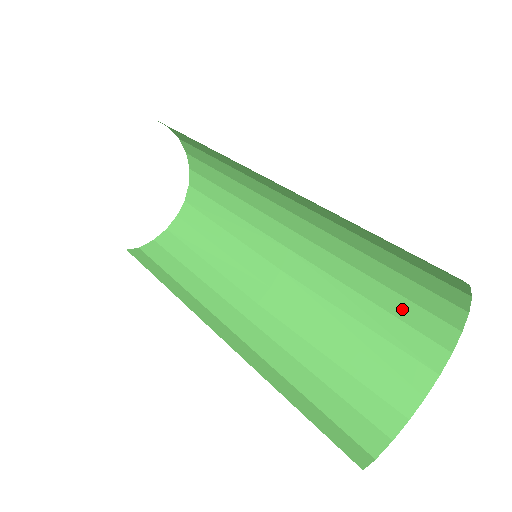
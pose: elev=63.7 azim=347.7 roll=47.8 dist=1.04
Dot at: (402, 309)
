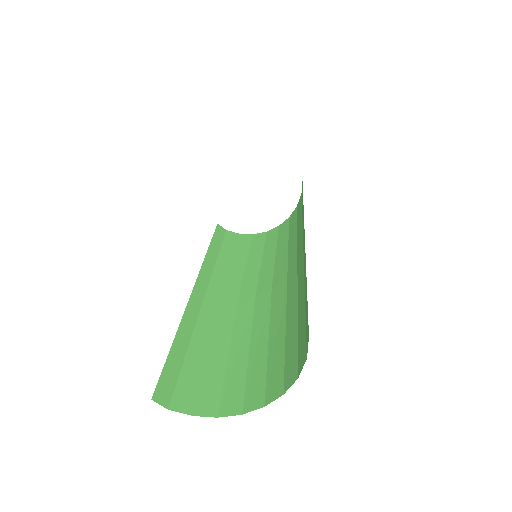
Dot at: (291, 346)
